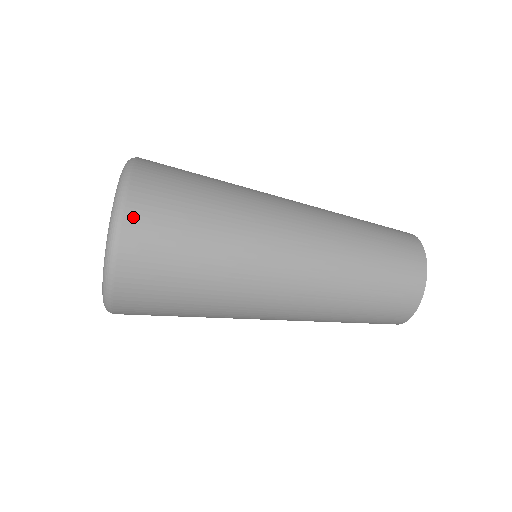
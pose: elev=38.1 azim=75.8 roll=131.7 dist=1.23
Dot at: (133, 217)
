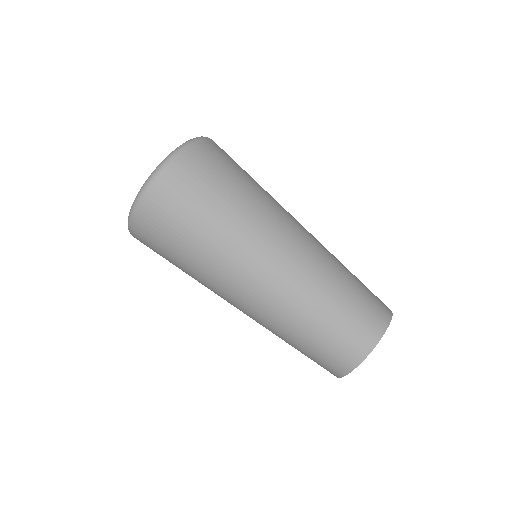
Dot at: (187, 157)
